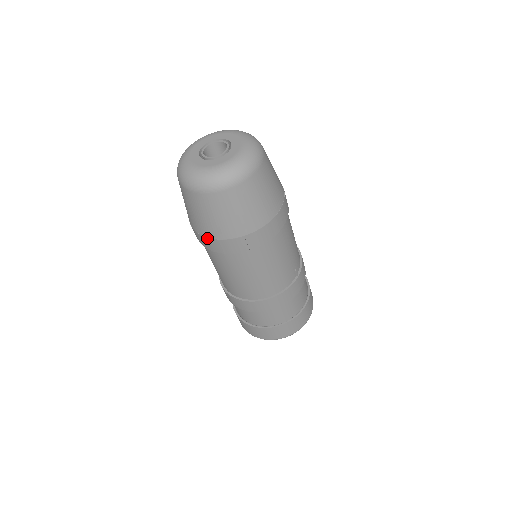
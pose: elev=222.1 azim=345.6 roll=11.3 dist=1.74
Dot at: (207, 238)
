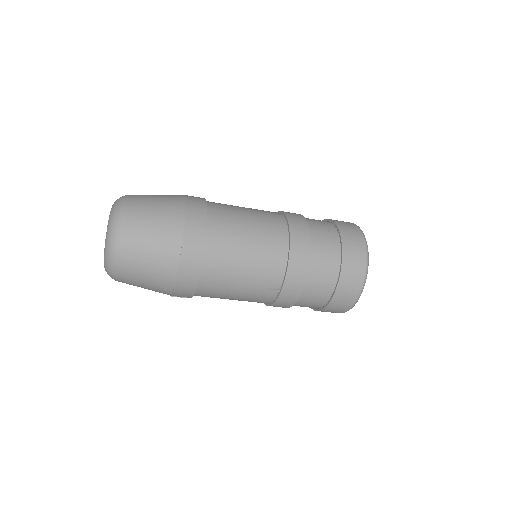
Dot at: occluded
